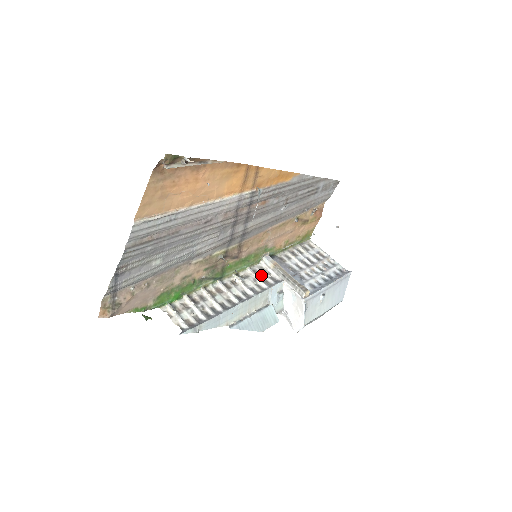
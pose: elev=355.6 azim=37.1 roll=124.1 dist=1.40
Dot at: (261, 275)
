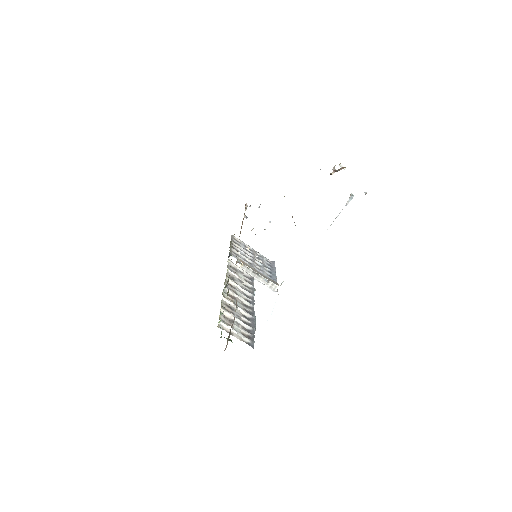
Dot at: (239, 275)
